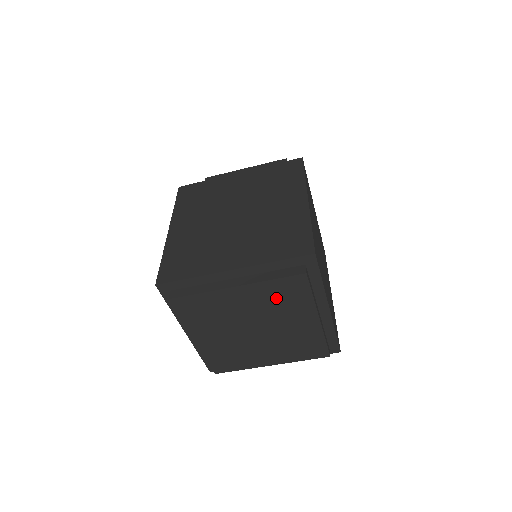
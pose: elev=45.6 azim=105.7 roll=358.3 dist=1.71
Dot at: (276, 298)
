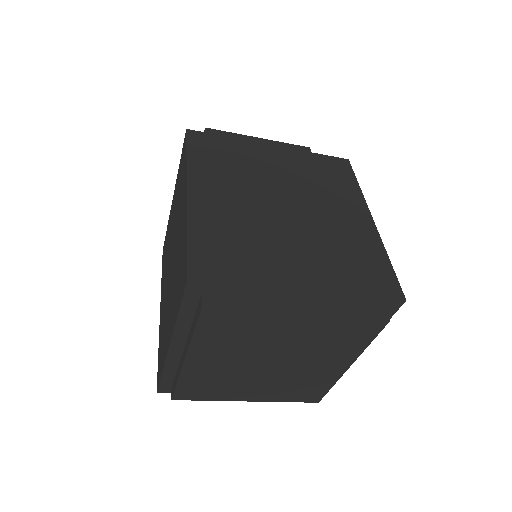
Dot at: (331, 337)
